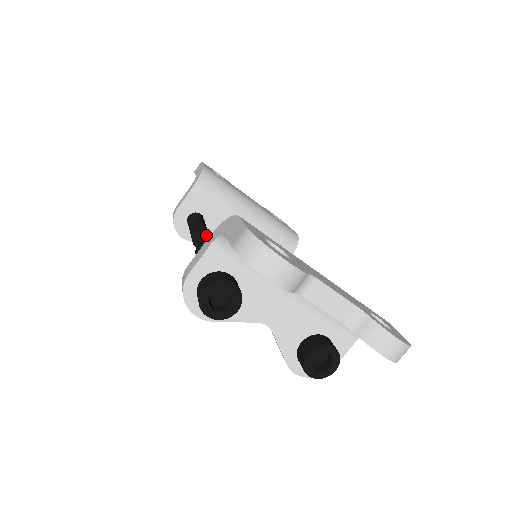
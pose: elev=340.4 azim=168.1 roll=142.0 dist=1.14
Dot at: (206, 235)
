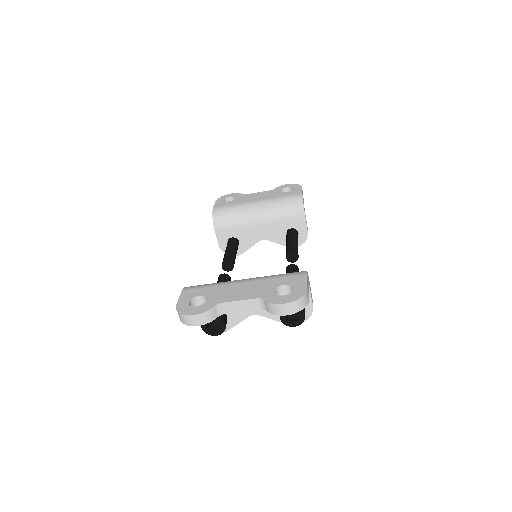
Dot at: (226, 263)
